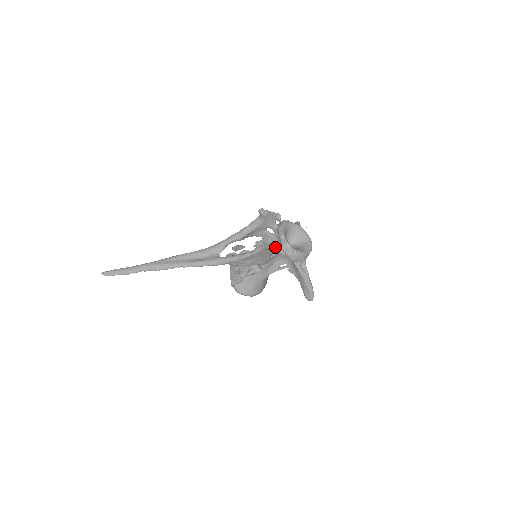
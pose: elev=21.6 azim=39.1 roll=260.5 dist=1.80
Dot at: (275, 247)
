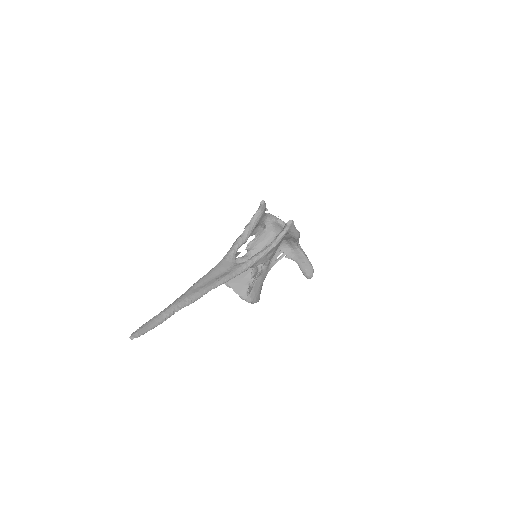
Dot at: (295, 228)
